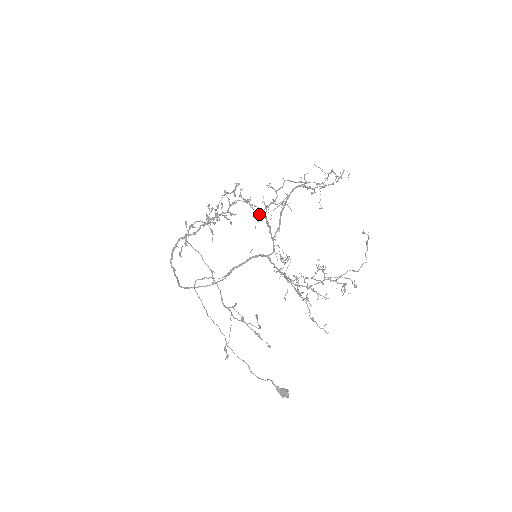
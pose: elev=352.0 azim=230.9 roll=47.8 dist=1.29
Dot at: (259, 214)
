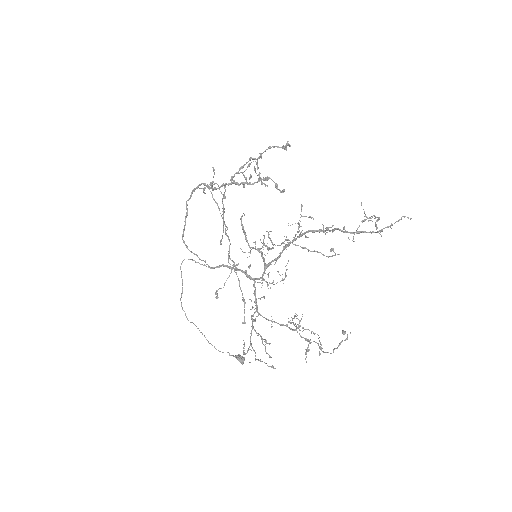
Dot at: (255, 244)
